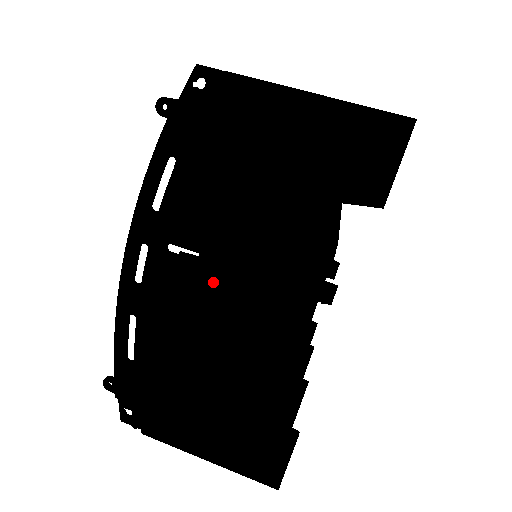
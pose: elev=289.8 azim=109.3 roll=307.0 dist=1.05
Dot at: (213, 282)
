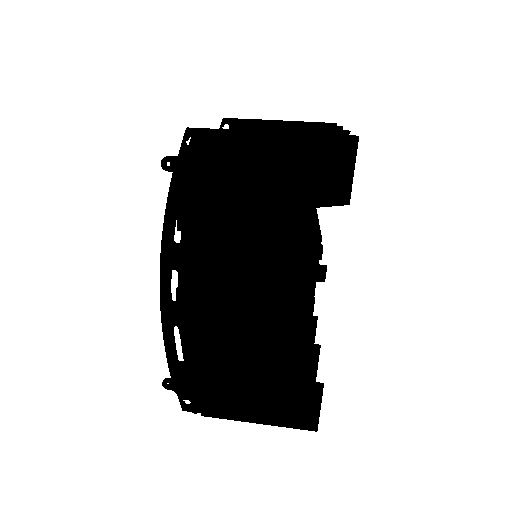
Dot at: (234, 287)
